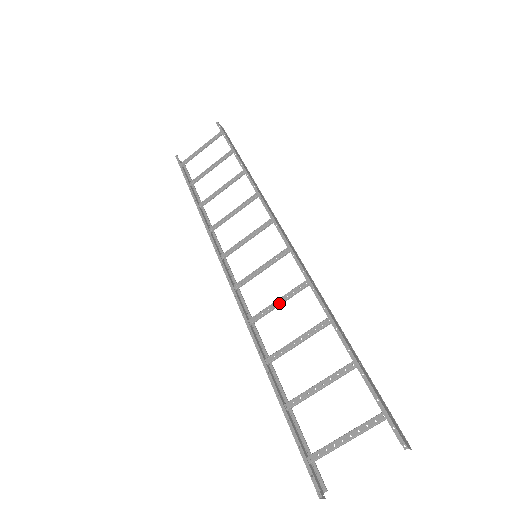
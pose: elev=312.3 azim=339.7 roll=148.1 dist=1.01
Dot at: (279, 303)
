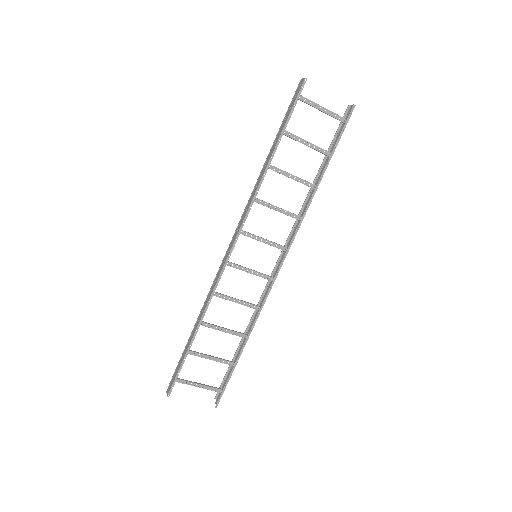
Dot at: occluded
